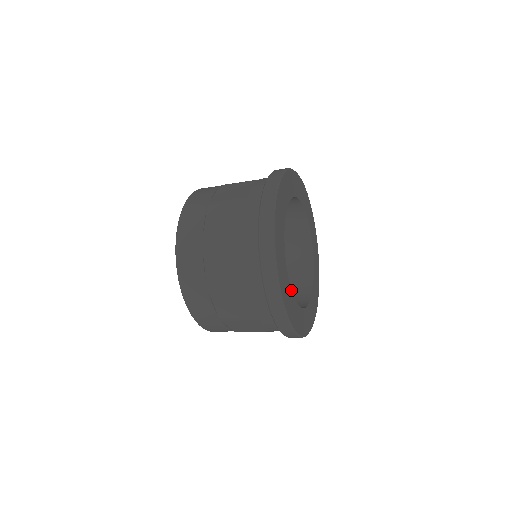
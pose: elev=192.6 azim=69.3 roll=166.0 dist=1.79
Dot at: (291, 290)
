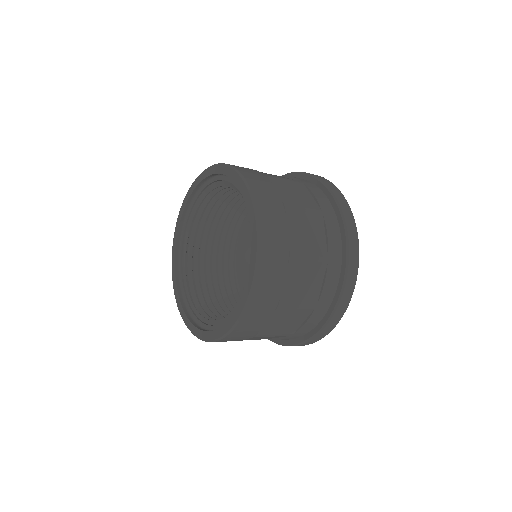
Dot at: occluded
